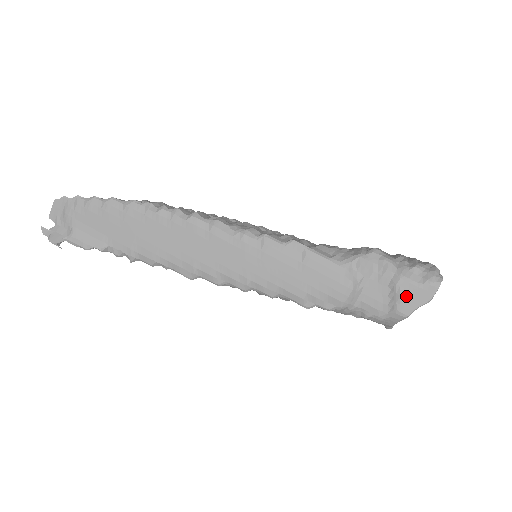
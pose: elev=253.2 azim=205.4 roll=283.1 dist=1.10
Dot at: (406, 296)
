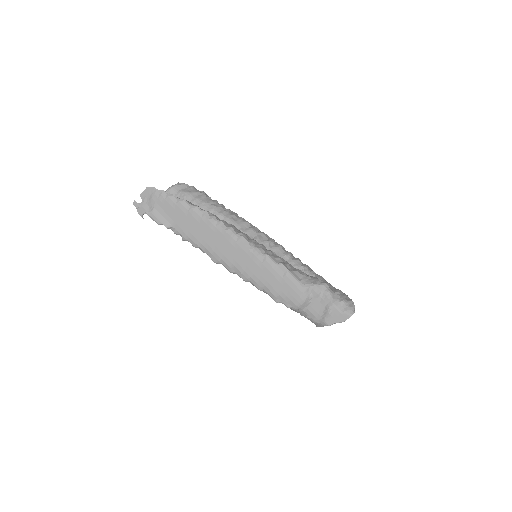
Dot at: (332, 315)
